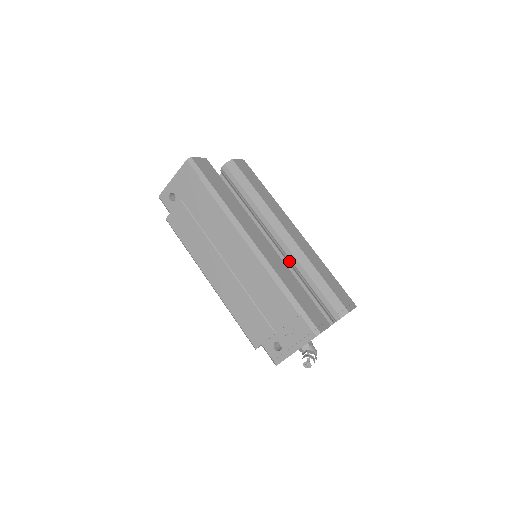
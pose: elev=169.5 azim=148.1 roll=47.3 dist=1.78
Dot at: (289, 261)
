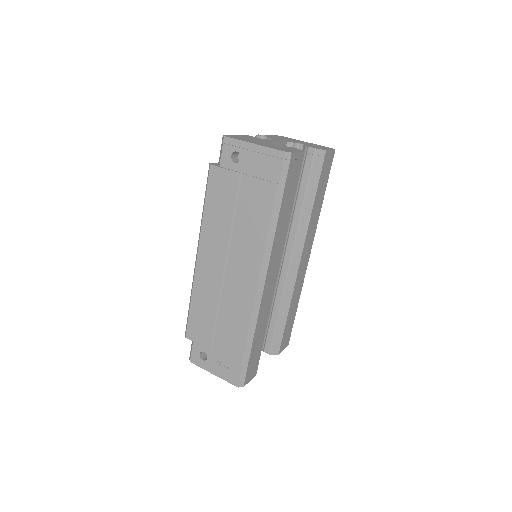
Dot at: (277, 281)
